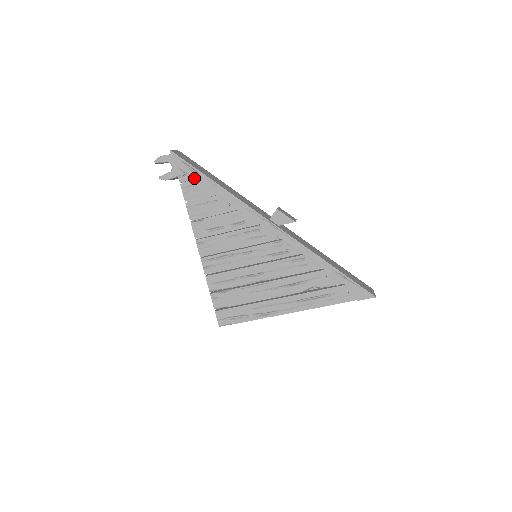
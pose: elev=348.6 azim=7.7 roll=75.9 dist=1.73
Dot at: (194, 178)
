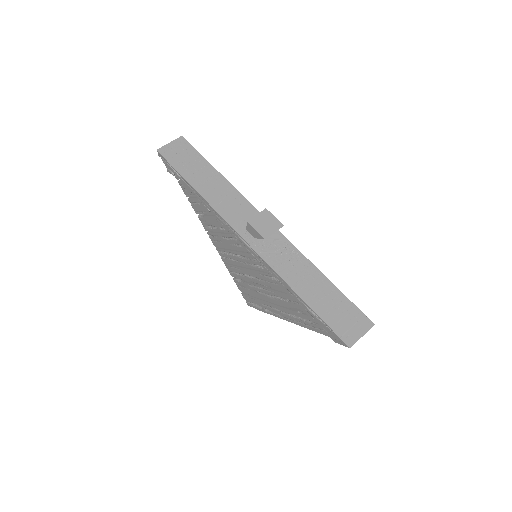
Dot at: (180, 180)
